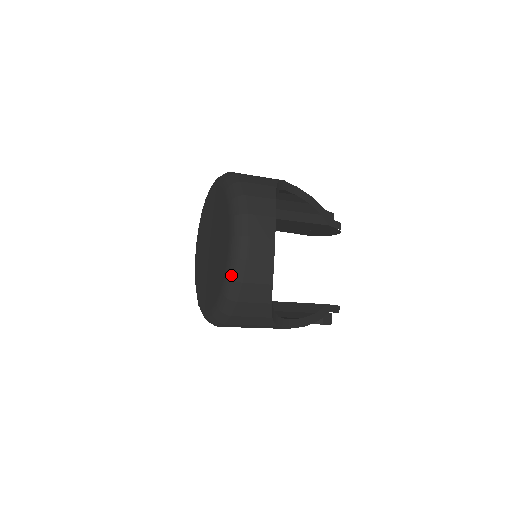
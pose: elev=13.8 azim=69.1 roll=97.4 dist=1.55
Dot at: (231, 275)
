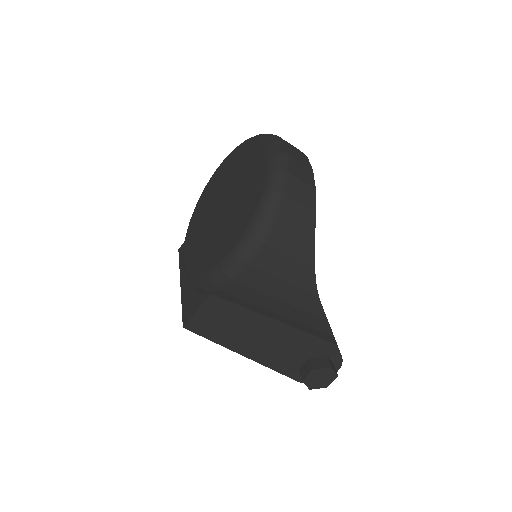
Dot at: (276, 166)
